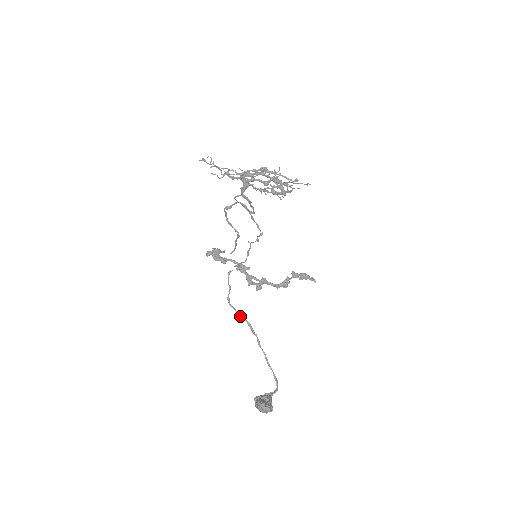
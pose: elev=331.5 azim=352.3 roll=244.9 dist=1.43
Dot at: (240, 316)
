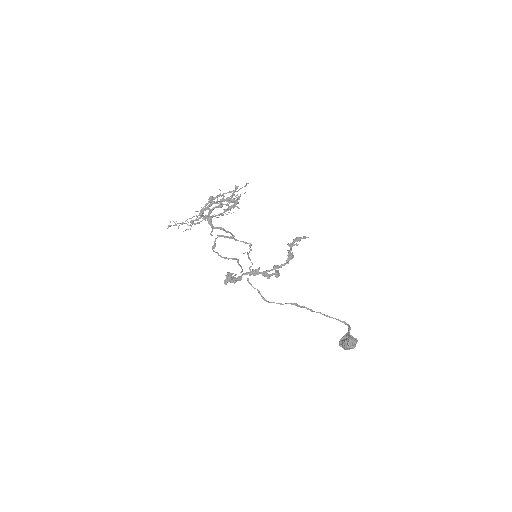
Dot at: (282, 304)
